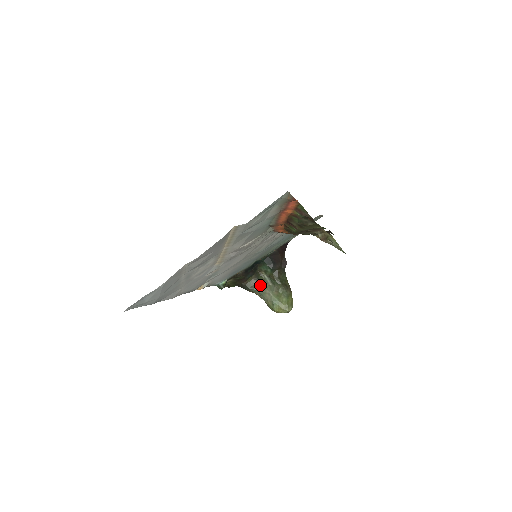
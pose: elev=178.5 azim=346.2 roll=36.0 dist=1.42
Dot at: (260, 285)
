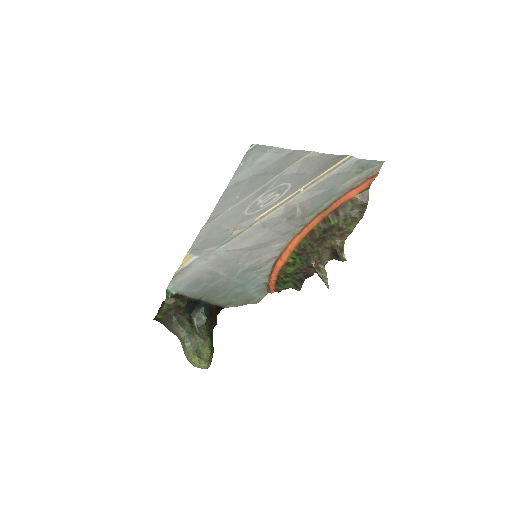
Dot at: (189, 327)
